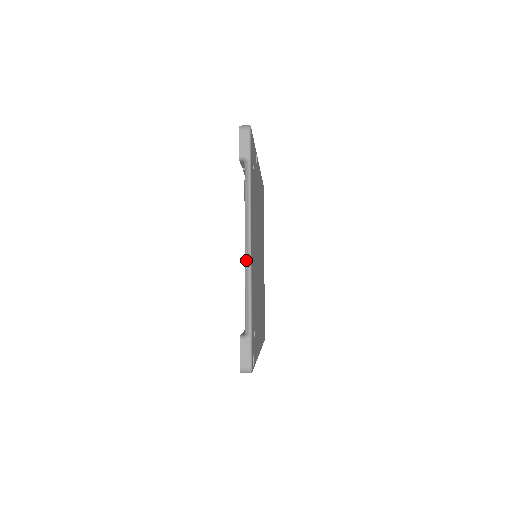
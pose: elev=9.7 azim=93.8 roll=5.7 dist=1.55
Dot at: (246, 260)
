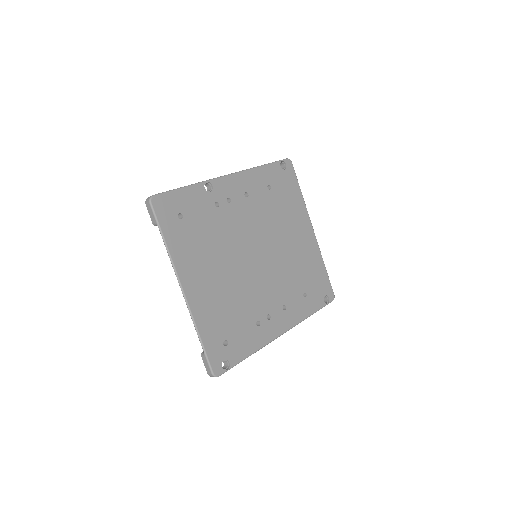
Dot at: (185, 300)
